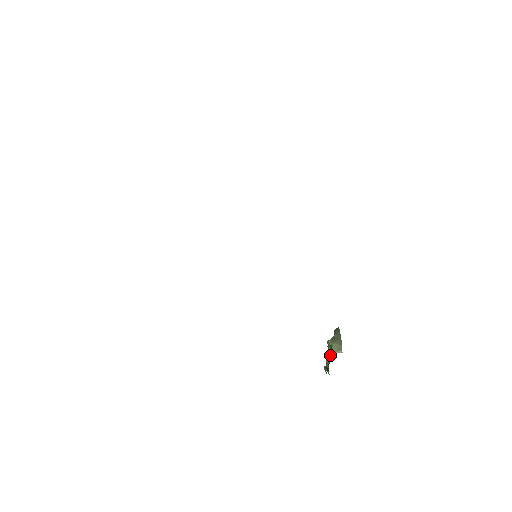
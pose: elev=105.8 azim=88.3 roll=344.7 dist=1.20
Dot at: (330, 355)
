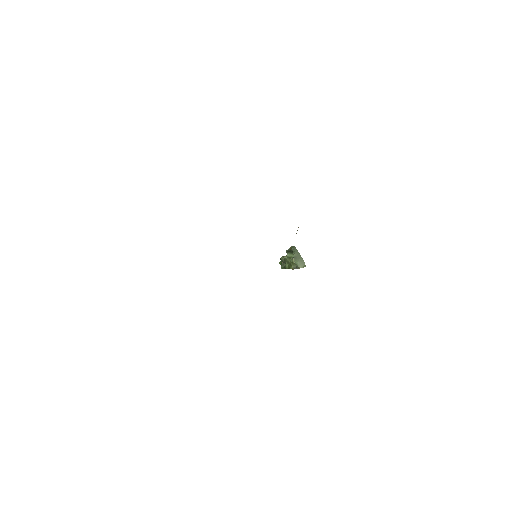
Dot at: (291, 265)
